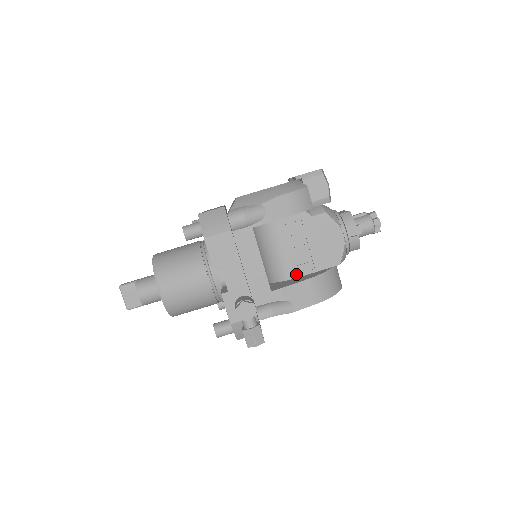
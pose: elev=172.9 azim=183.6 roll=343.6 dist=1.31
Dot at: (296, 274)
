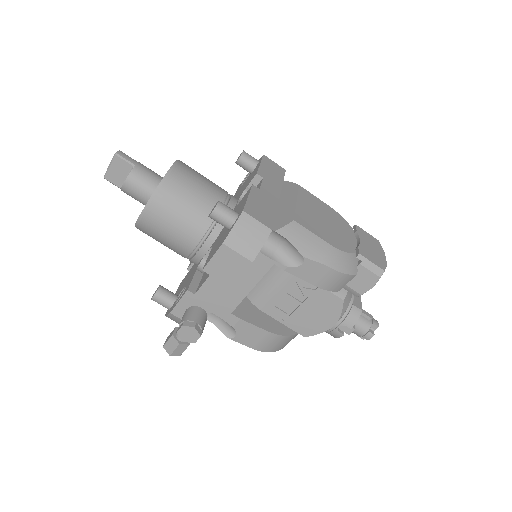
Dot at: (267, 310)
